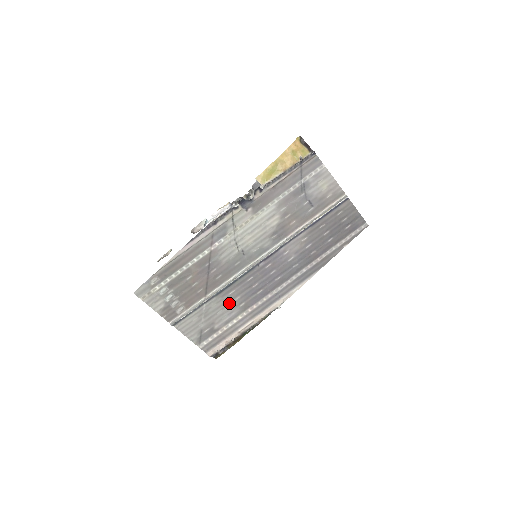
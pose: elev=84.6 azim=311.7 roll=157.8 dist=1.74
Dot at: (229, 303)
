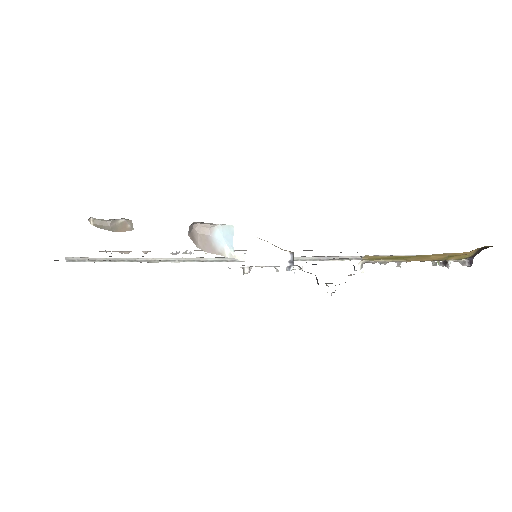
Dot at: occluded
